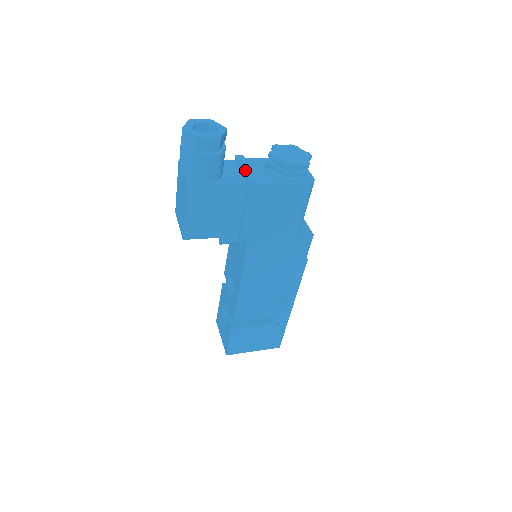
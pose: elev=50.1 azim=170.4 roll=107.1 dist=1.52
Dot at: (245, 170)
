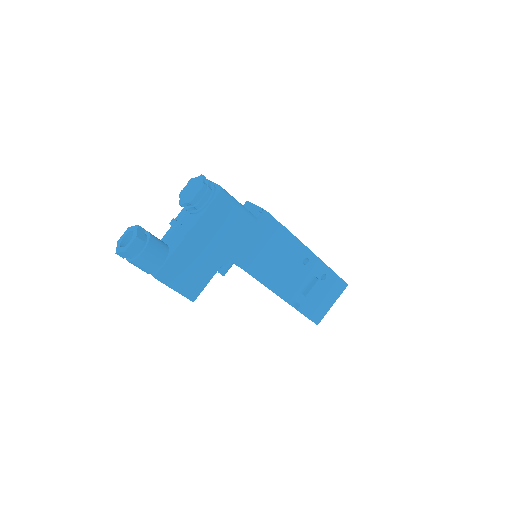
Dot at: (178, 229)
